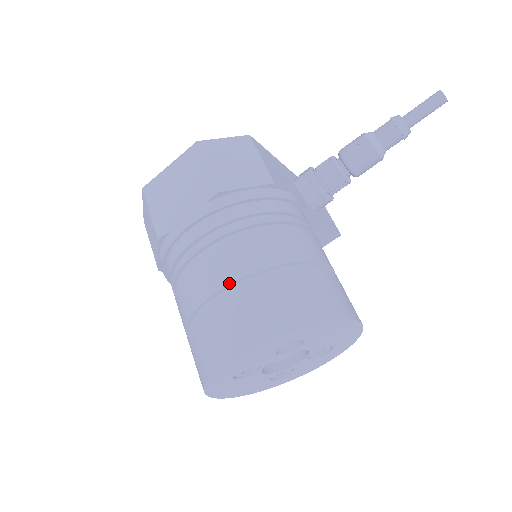
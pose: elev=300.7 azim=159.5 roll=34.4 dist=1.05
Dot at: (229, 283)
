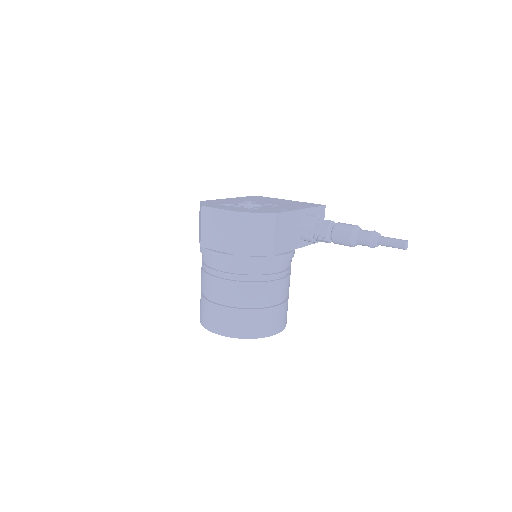
Dot at: (224, 302)
